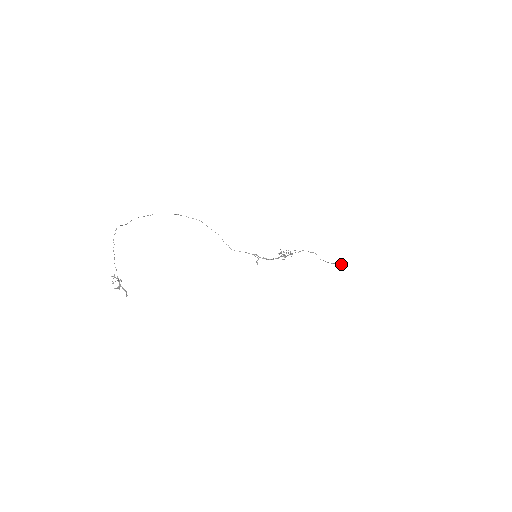
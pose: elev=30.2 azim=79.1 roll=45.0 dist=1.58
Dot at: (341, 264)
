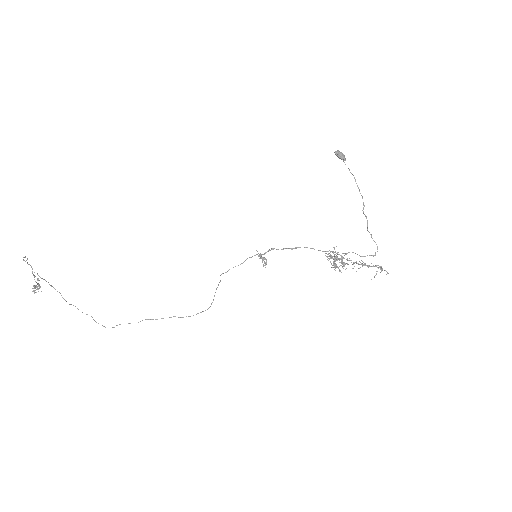
Dot at: occluded
